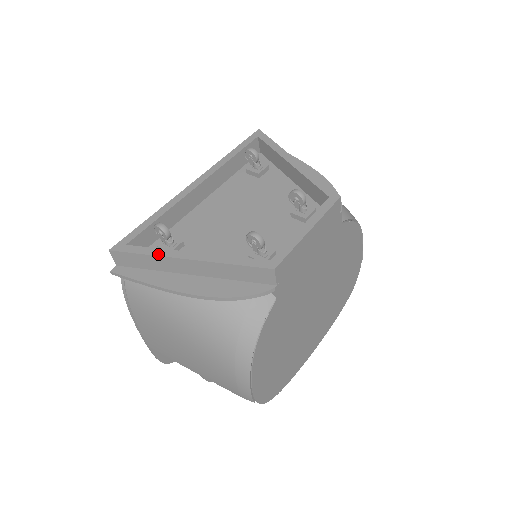
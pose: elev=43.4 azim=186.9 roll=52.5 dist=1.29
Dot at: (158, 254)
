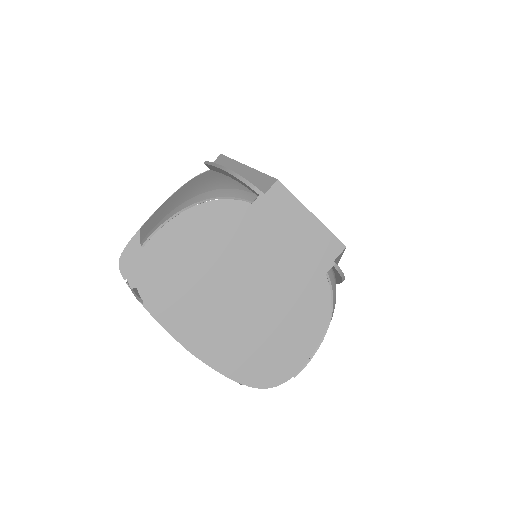
Dot at: (237, 161)
